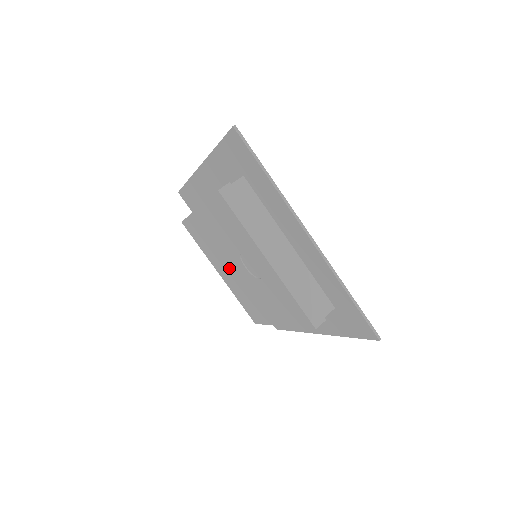
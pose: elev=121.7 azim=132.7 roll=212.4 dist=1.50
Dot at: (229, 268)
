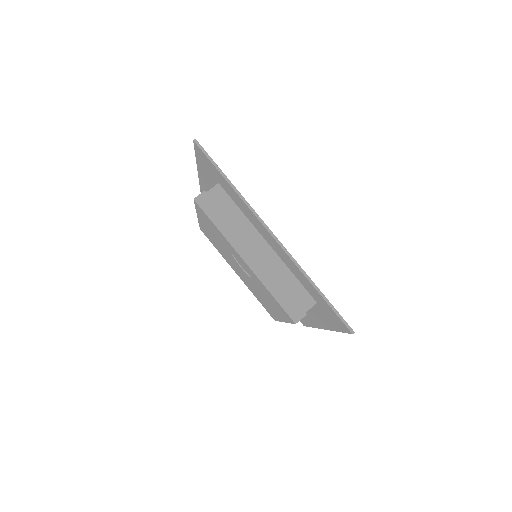
Dot at: (237, 269)
